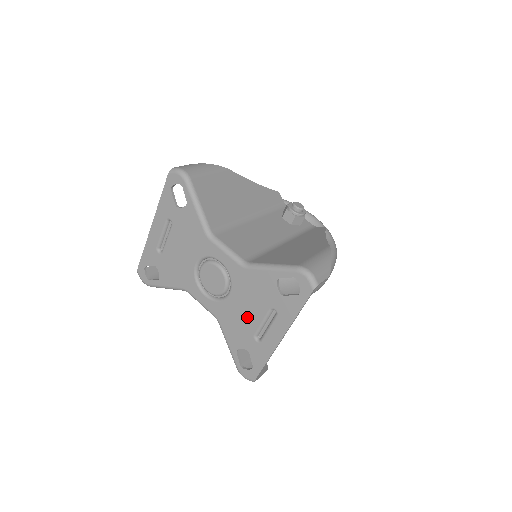
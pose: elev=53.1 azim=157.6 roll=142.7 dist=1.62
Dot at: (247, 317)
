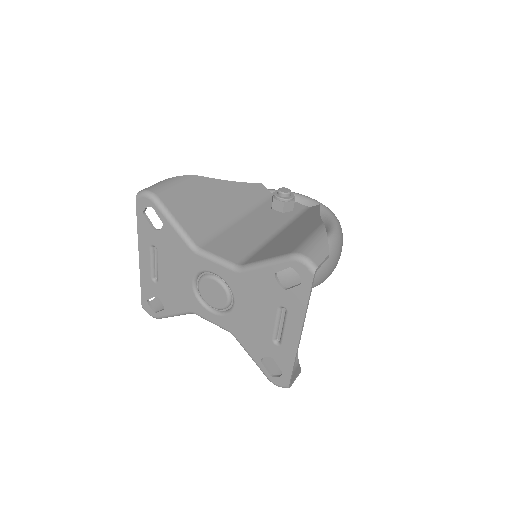
Dot at: (259, 323)
